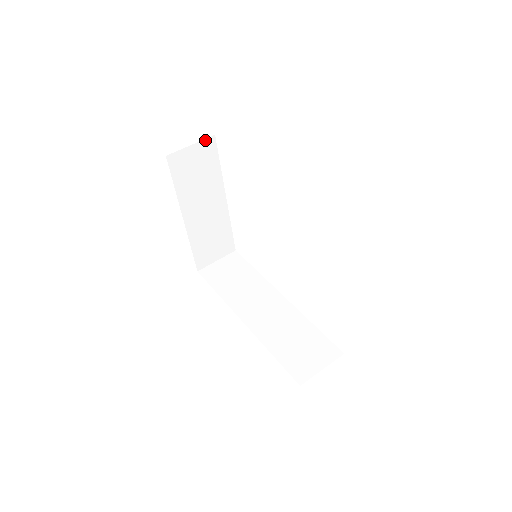
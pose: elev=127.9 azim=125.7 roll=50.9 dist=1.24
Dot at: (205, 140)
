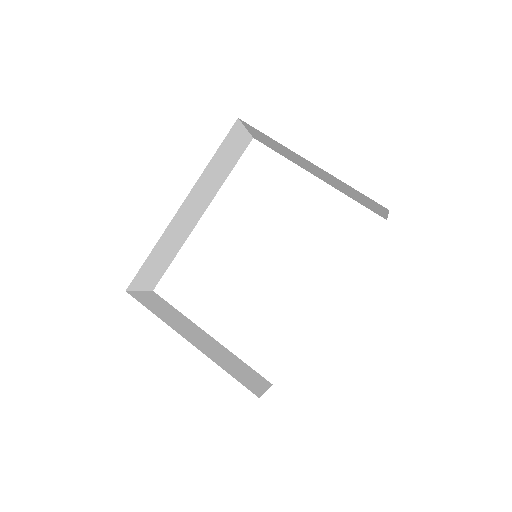
Dot at: (148, 292)
